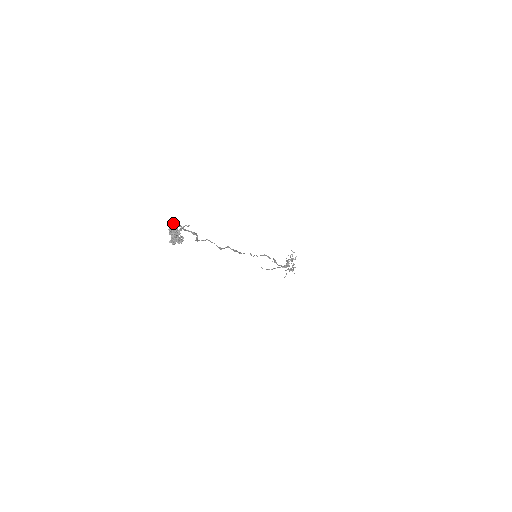
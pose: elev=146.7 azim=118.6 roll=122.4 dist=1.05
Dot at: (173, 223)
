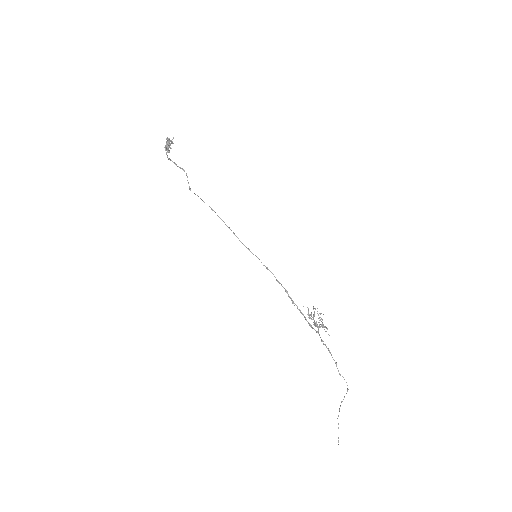
Dot at: (167, 155)
